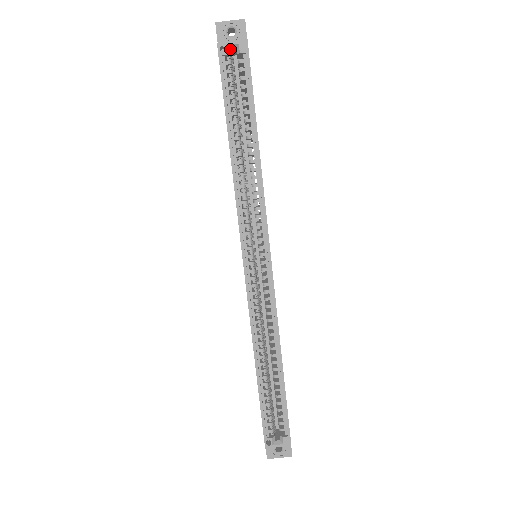
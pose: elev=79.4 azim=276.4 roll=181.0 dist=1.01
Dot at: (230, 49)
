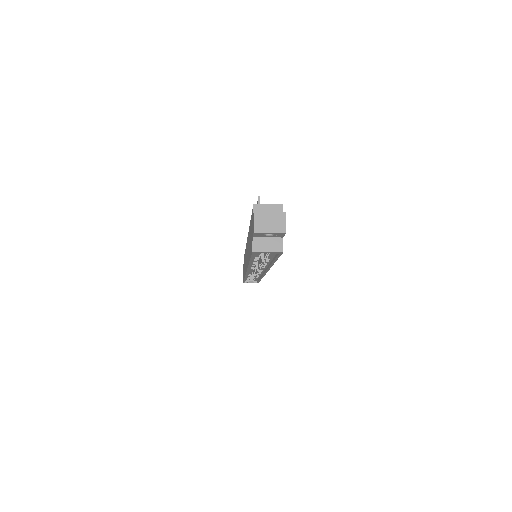
Dot at: (264, 248)
